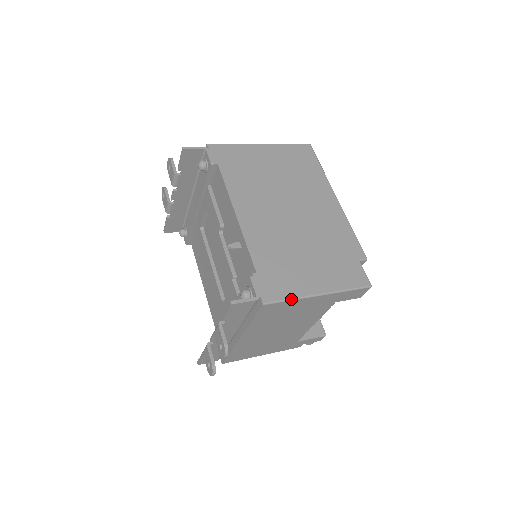
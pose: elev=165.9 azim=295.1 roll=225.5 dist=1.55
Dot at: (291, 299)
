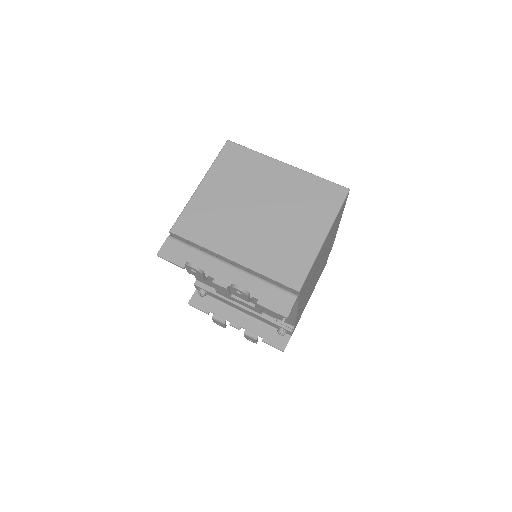
Dot at: occluded
